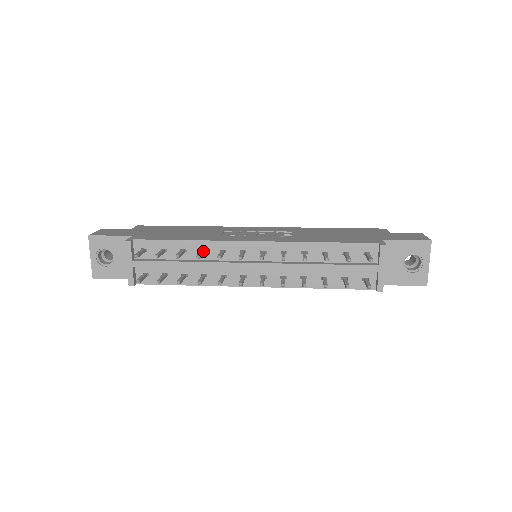
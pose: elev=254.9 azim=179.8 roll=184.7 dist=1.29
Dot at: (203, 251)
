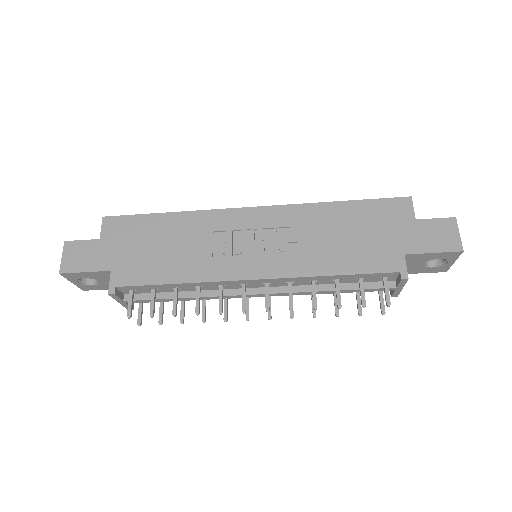
Dot at: (199, 293)
